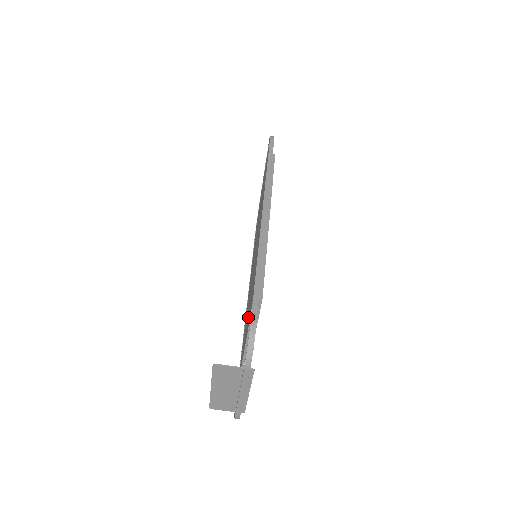
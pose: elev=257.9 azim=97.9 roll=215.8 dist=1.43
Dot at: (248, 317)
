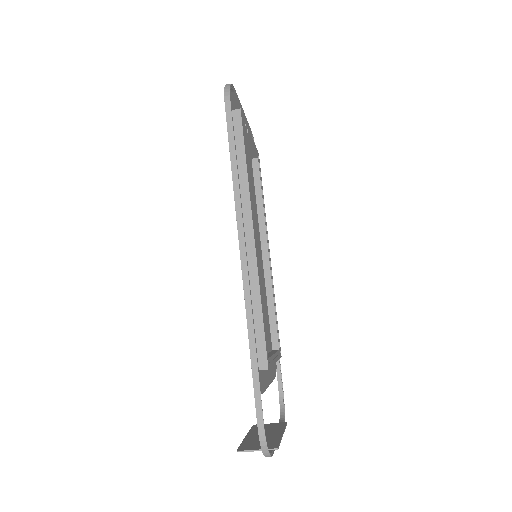
Dot at: occluded
